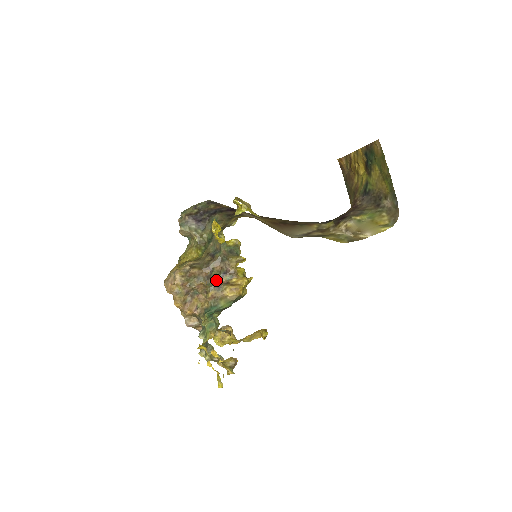
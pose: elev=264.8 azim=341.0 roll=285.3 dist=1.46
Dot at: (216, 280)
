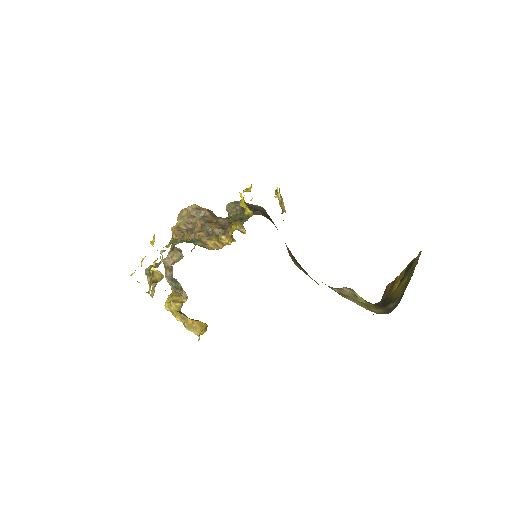
Dot at: (213, 226)
